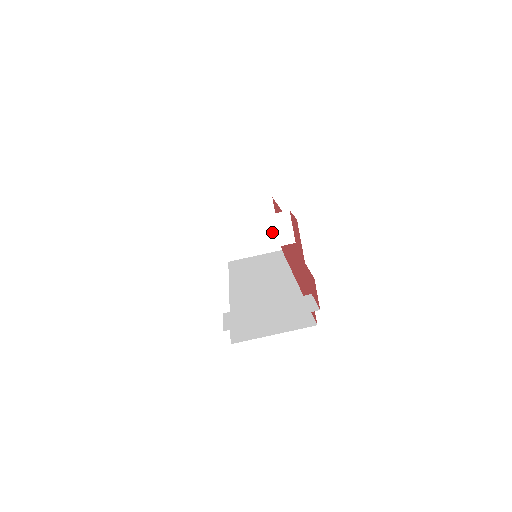
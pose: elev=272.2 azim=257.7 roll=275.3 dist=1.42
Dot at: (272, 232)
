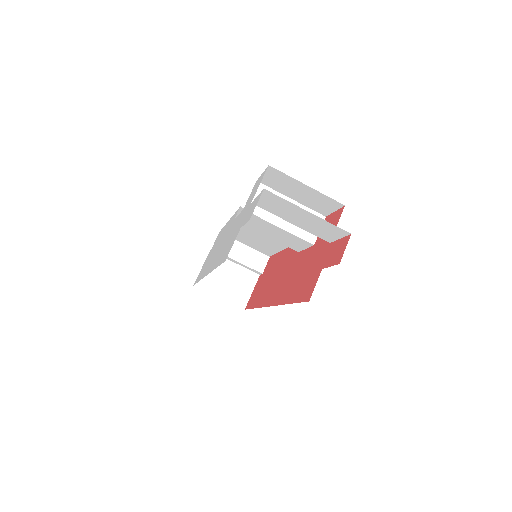
Dot at: occluded
